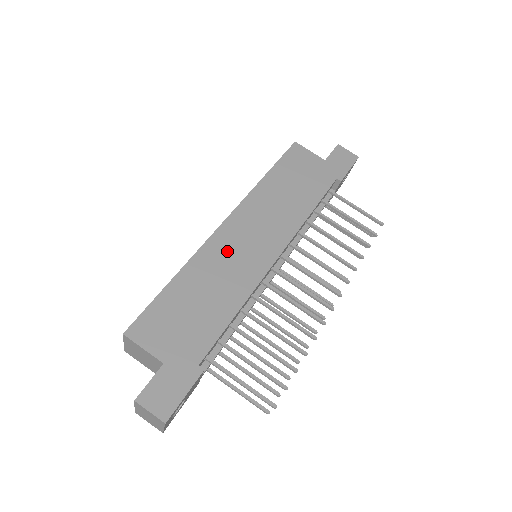
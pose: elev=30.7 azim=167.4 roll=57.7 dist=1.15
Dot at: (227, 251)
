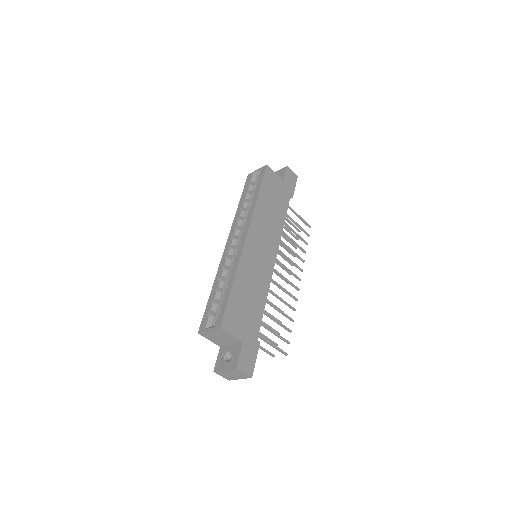
Dot at: (253, 259)
